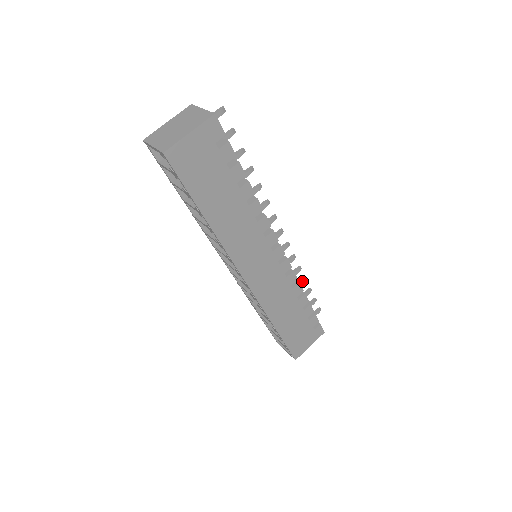
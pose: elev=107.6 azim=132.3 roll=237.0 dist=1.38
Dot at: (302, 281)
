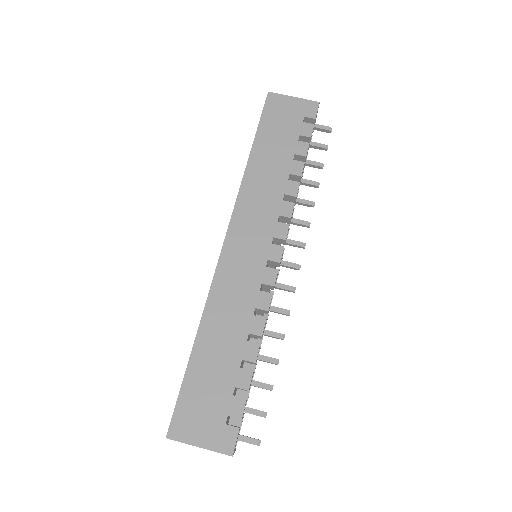
Dot at: occluded
